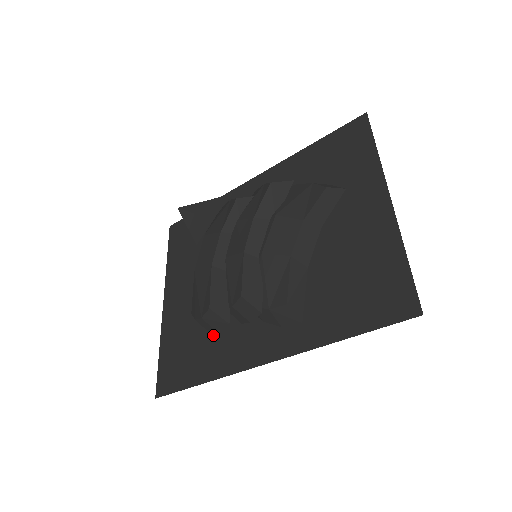
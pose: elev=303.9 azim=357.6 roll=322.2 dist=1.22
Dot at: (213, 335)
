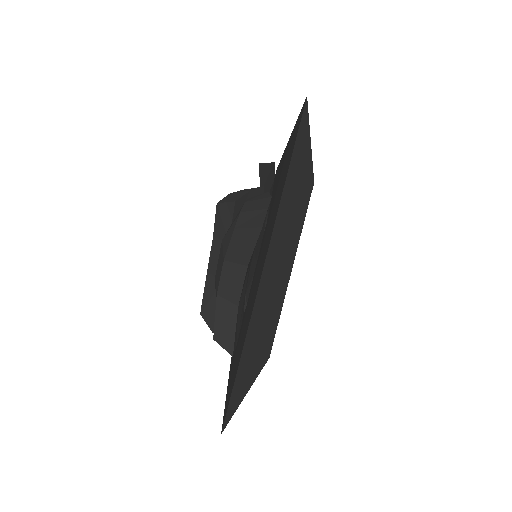
Dot at: occluded
